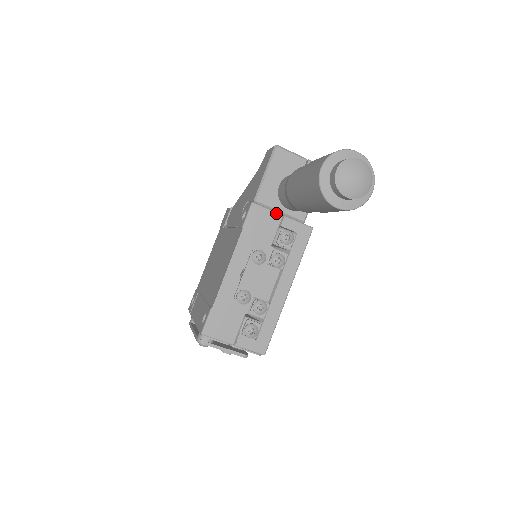
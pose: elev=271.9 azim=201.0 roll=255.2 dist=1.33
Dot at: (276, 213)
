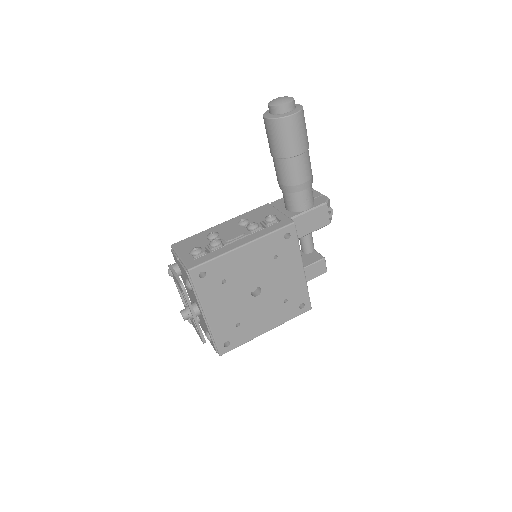
Dot at: (277, 210)
